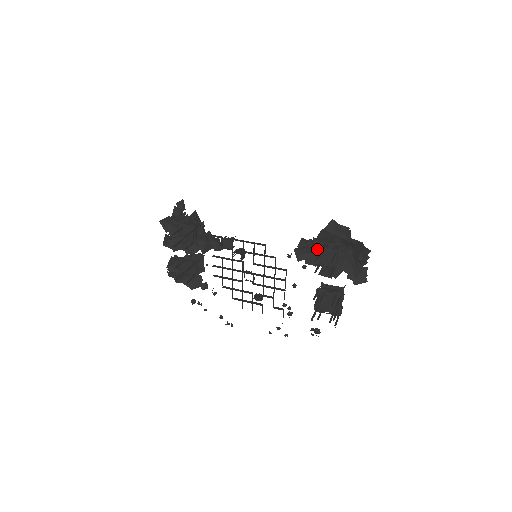
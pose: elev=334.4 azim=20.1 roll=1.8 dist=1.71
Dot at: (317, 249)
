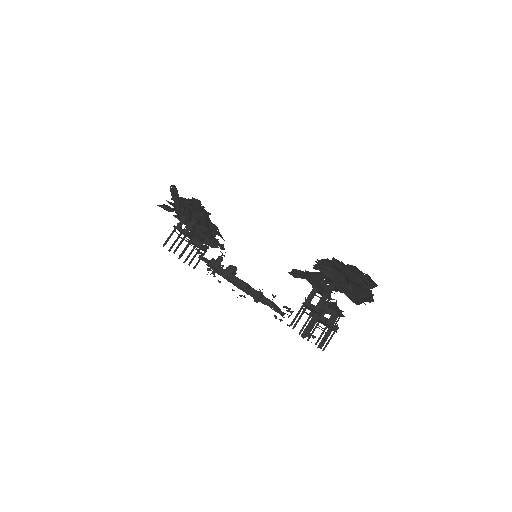
Dot at: occluded
